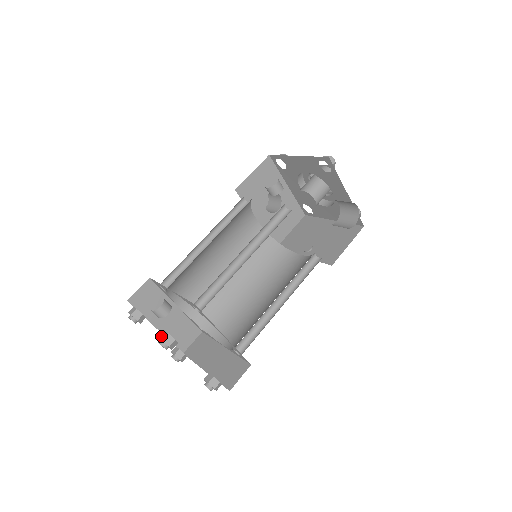
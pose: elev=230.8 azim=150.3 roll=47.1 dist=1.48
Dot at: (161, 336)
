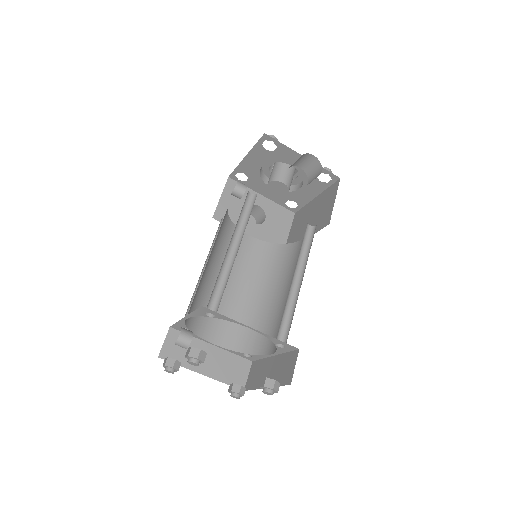
Dot at: (186, 354)
